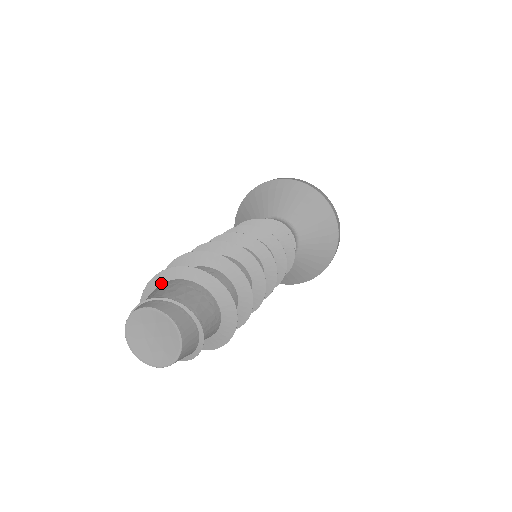
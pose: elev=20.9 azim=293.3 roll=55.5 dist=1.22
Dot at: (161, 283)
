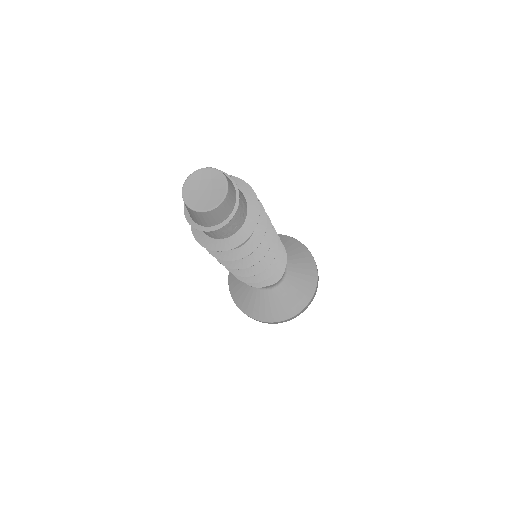
Dot at: occluded
